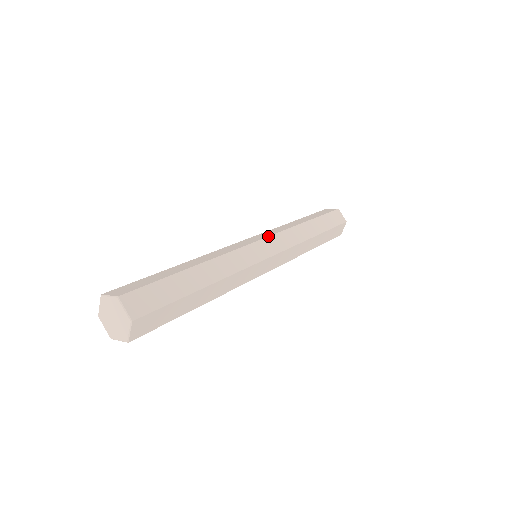
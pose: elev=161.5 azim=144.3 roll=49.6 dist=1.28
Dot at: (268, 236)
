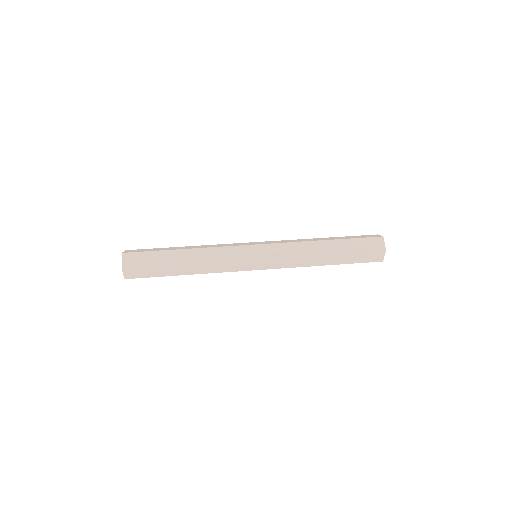
Dot at: (267, 258)
